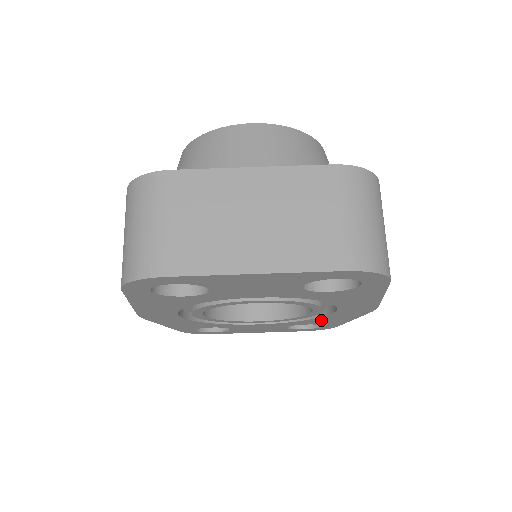
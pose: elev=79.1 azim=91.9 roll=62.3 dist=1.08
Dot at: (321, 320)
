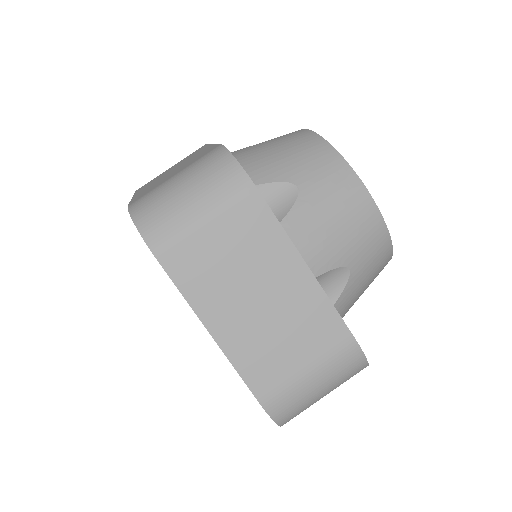
Dot at: occluded
